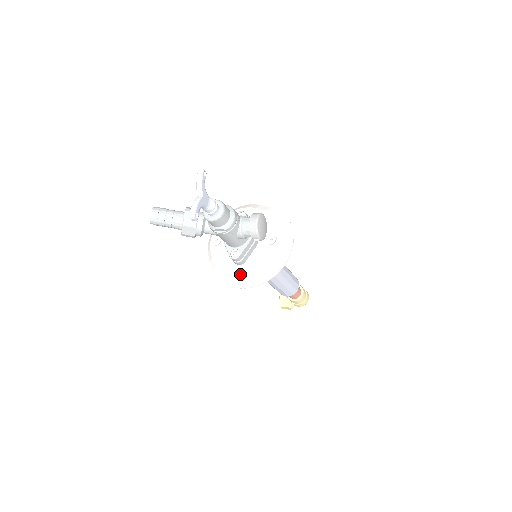
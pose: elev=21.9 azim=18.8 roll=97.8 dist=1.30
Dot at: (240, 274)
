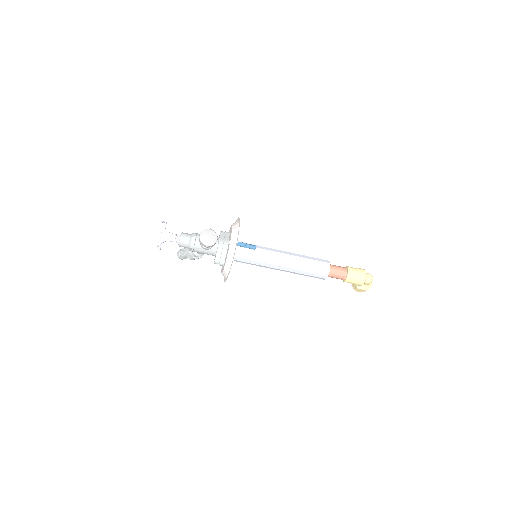
Dot at: (222, 272)
